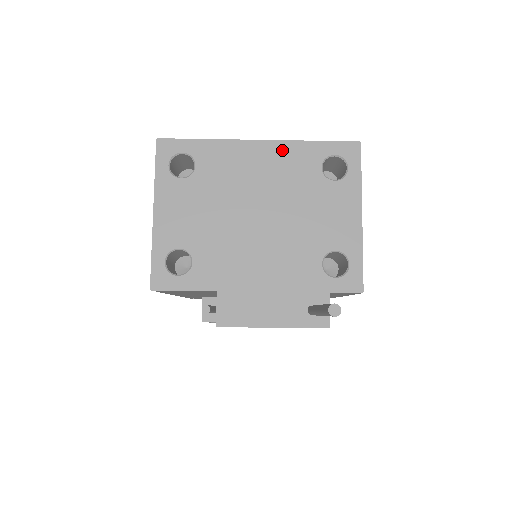
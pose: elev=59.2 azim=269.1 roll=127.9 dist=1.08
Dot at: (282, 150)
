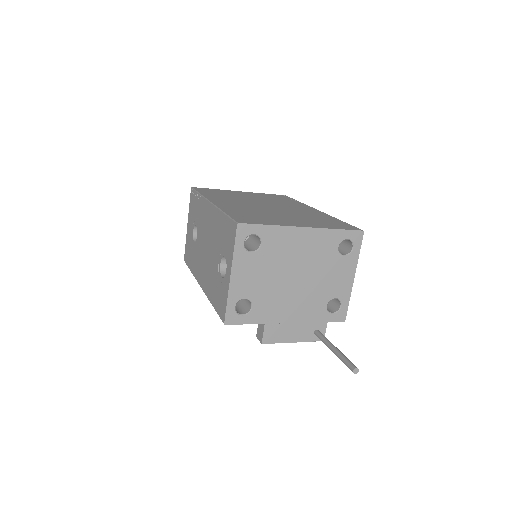
Dot at: (318, 235)
